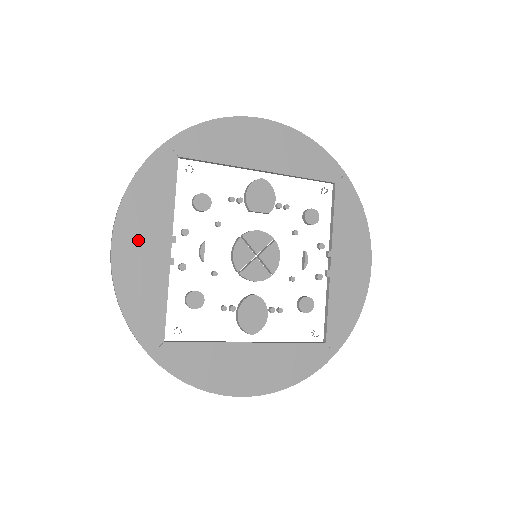
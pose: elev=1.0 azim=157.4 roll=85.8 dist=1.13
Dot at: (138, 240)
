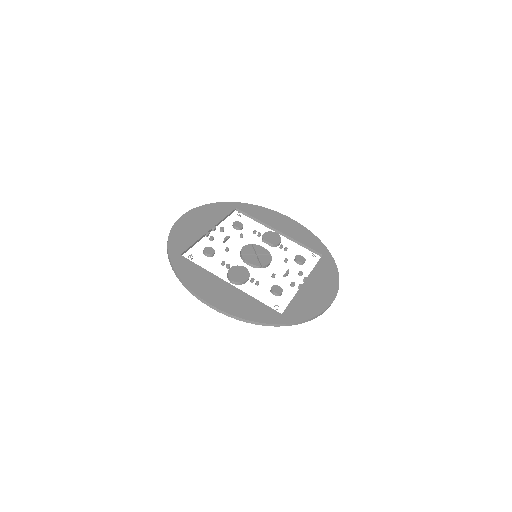
Dot at: (197, 219)
